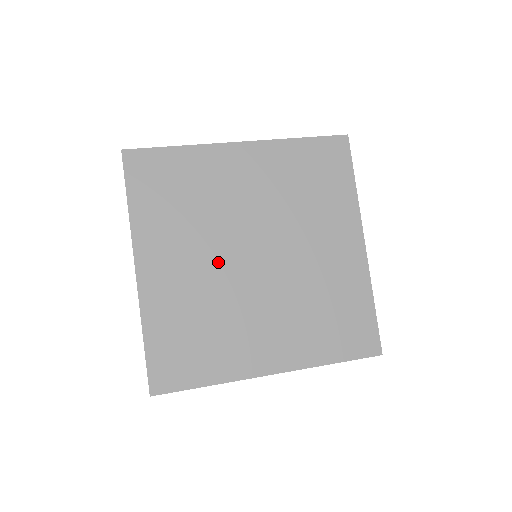
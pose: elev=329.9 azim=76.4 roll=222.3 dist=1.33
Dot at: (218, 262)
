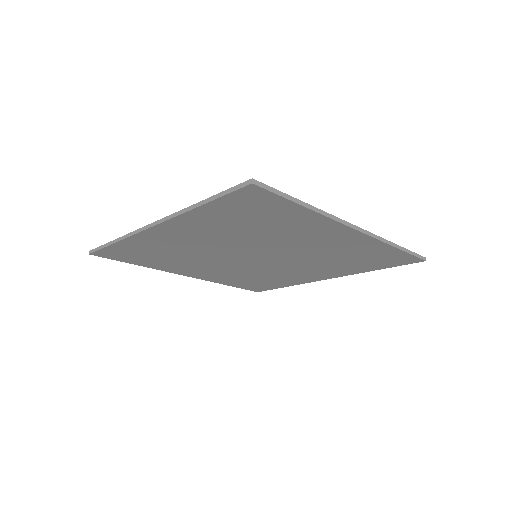
Dot at: occluded
